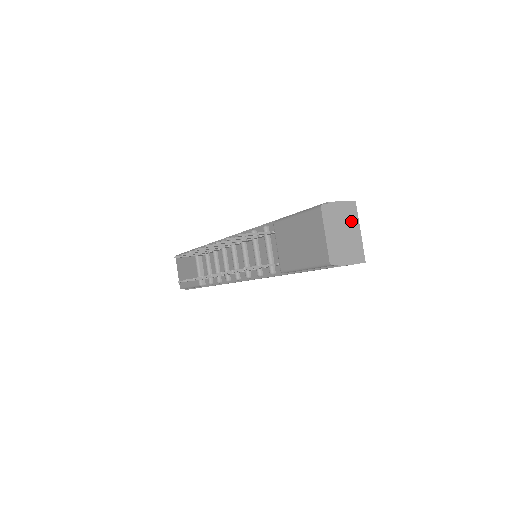
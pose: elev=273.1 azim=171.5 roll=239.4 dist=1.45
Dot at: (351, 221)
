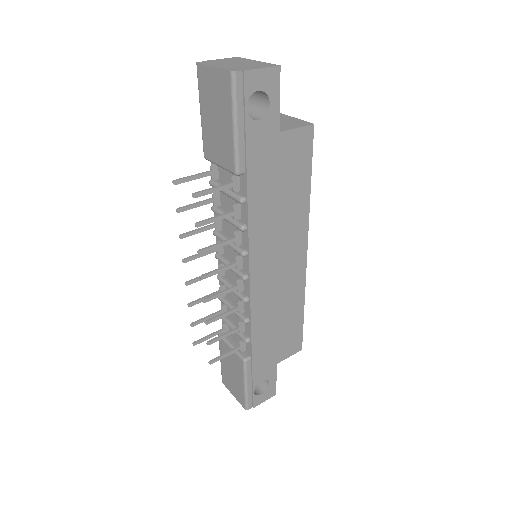
Dot at: (241, 61)
